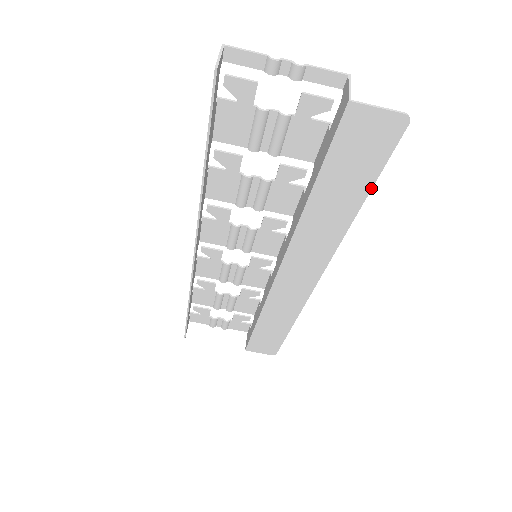
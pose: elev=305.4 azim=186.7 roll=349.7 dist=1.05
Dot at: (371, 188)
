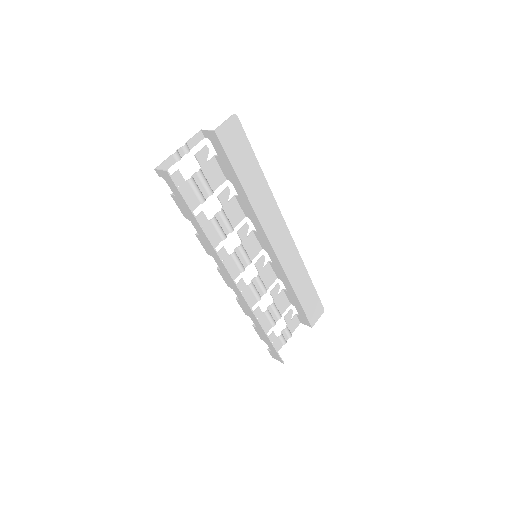
Dot at: (255, 156)
